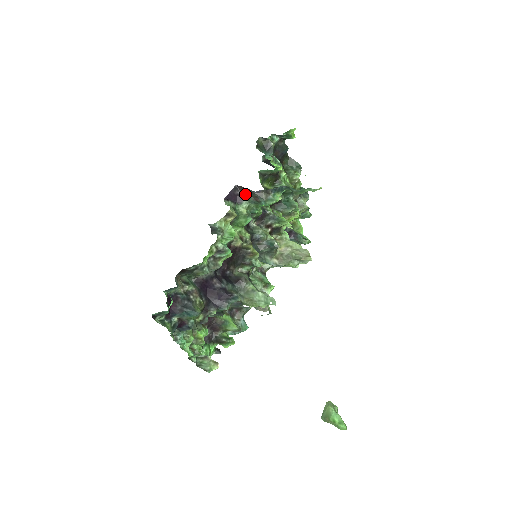
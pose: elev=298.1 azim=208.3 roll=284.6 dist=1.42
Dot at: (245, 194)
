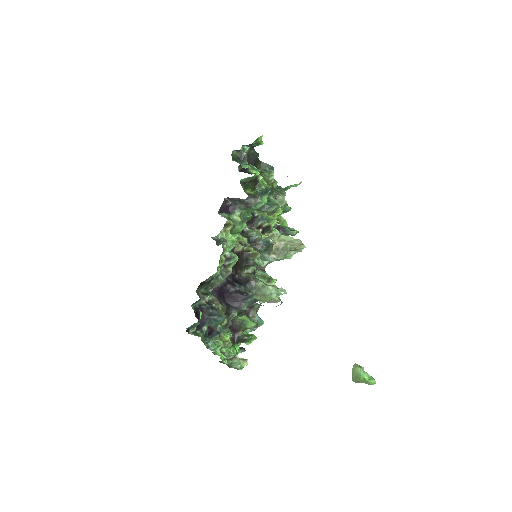
Dot at: (235, 203)
